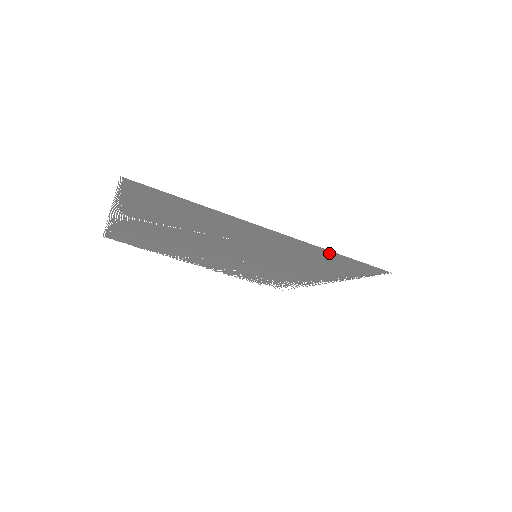
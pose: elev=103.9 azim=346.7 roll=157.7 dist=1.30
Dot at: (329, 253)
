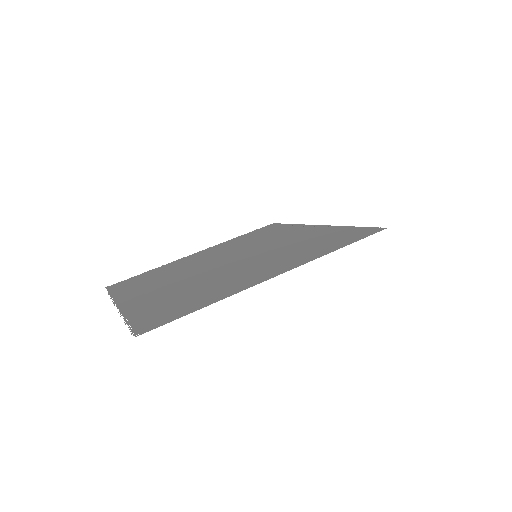
Dot at: (328, 251)
